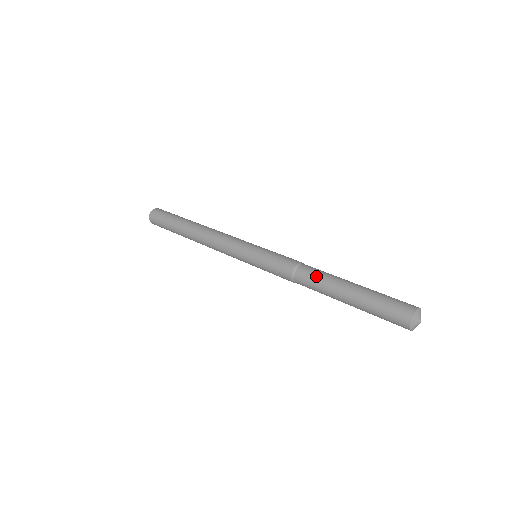
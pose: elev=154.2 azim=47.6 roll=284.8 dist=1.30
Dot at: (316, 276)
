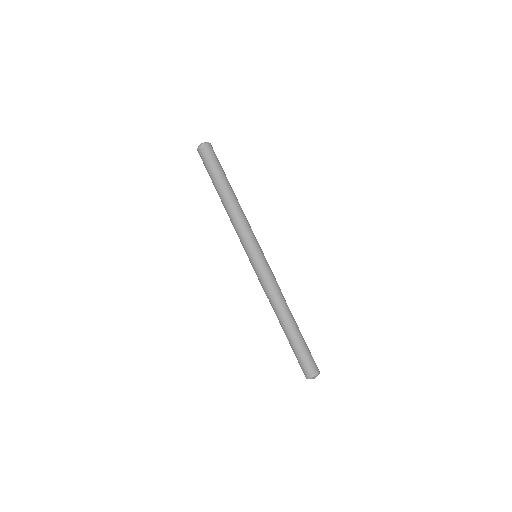
Dot at: (277, 312)
